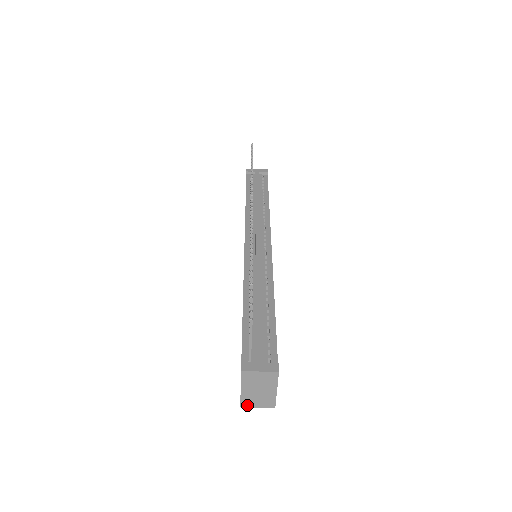
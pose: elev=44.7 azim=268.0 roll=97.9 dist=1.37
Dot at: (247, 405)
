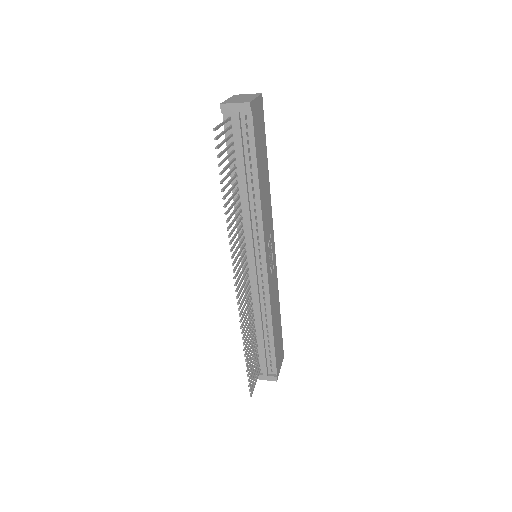
Dot at: occluded
